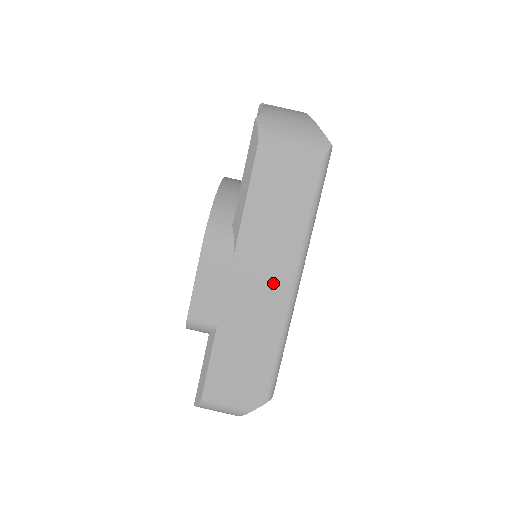
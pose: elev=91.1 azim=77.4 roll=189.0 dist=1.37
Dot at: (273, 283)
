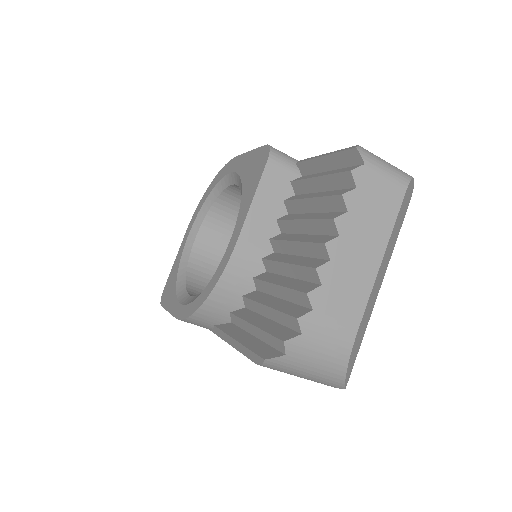
Dot at: occluded
